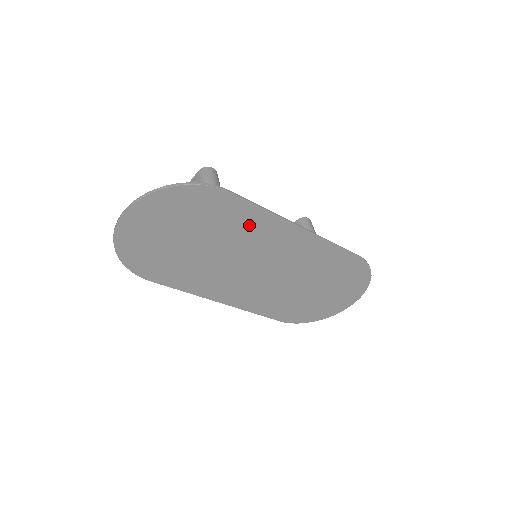
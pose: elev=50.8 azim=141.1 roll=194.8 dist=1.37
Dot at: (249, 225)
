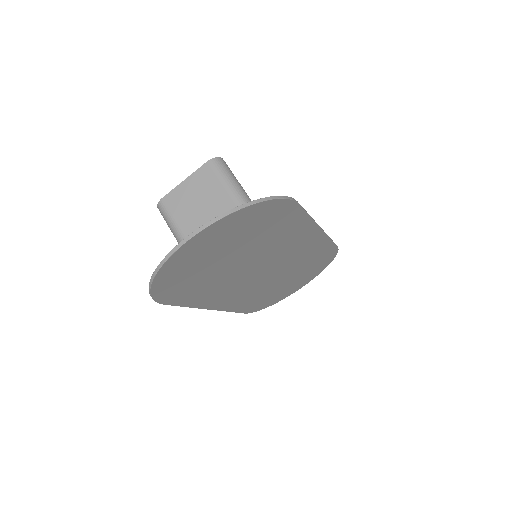
Dot at: (288, 232)
